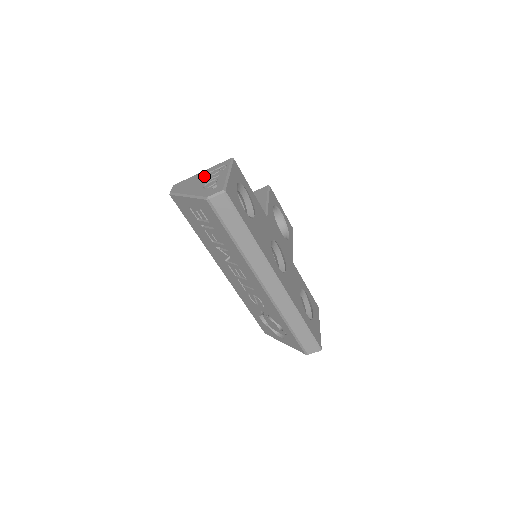
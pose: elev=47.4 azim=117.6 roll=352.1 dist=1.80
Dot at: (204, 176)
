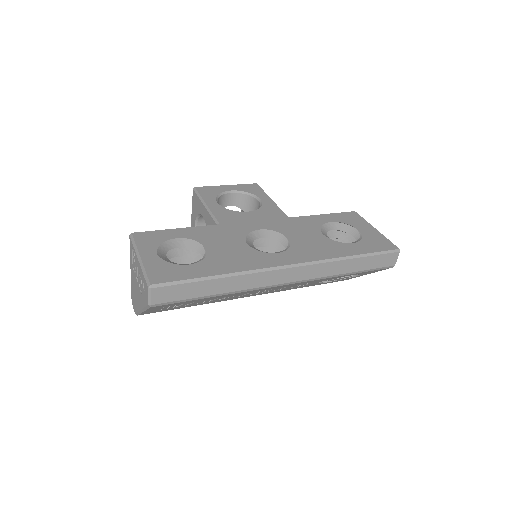
Dot at: (133, 276)
